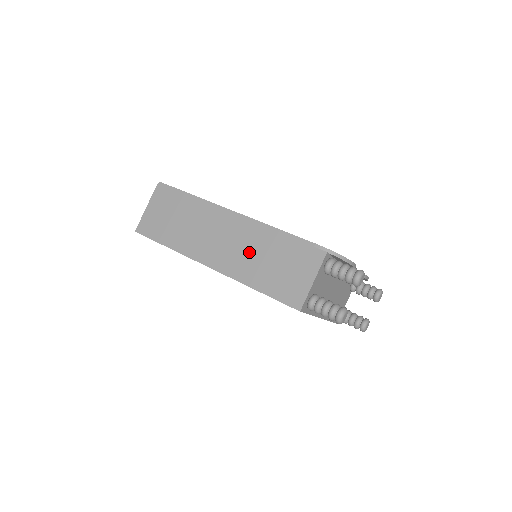
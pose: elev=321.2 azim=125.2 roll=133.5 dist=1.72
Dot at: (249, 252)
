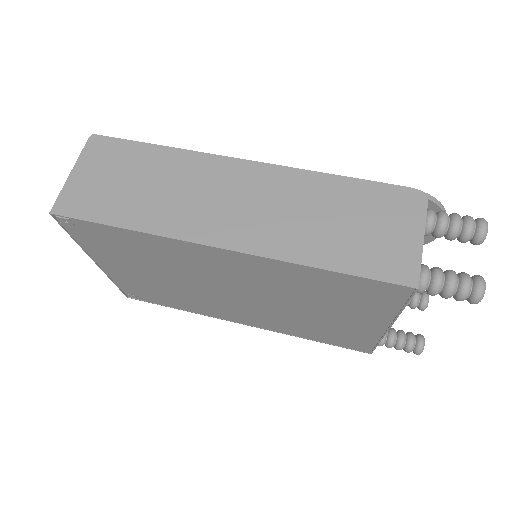
Dot at: (294, 213)
